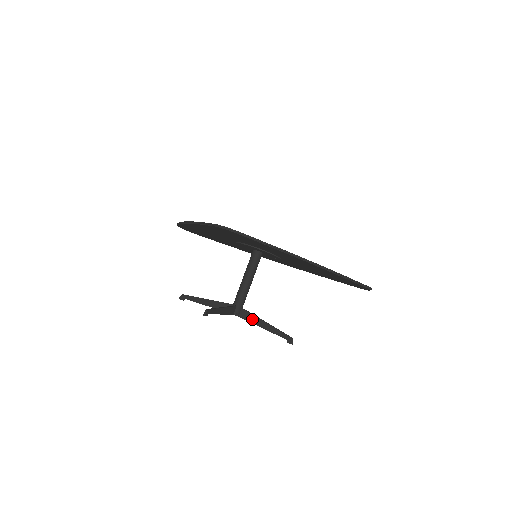
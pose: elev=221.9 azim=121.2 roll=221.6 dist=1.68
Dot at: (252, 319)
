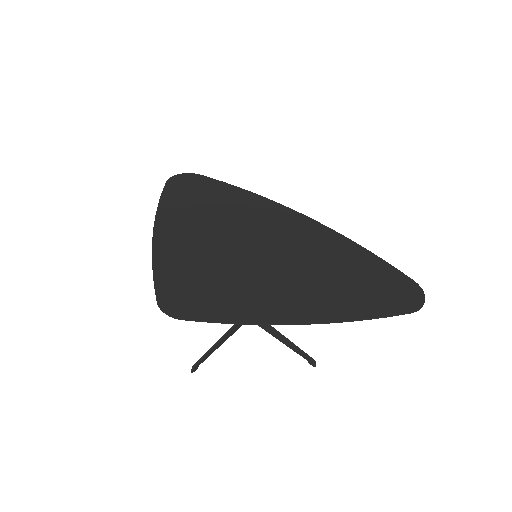
Dot at: (267, 329)
